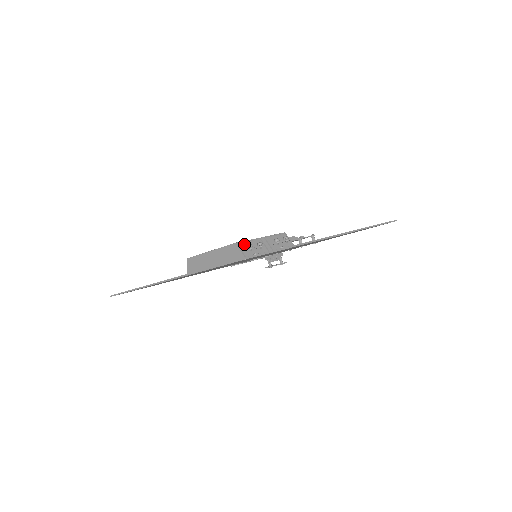
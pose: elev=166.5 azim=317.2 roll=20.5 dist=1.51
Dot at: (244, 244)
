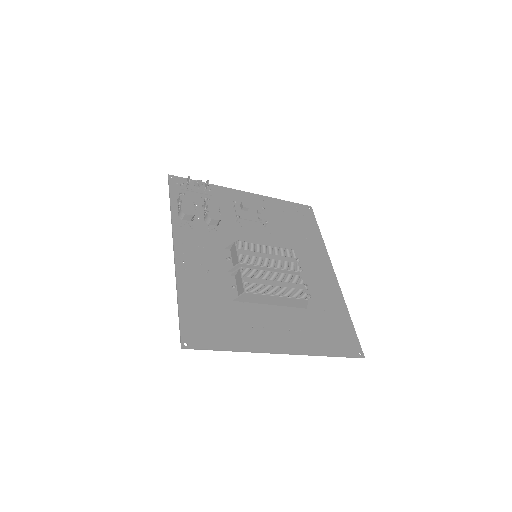
Dot at: (305, 294)
